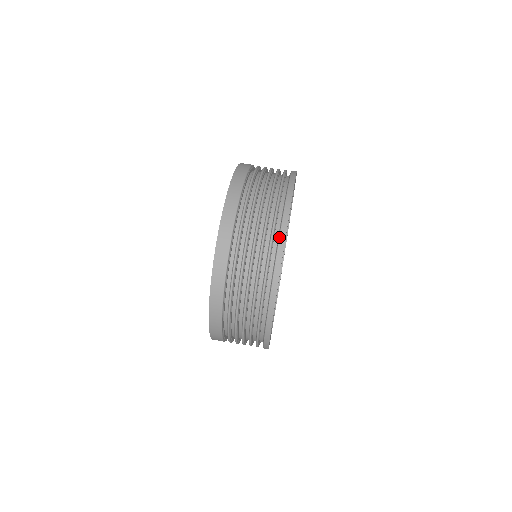
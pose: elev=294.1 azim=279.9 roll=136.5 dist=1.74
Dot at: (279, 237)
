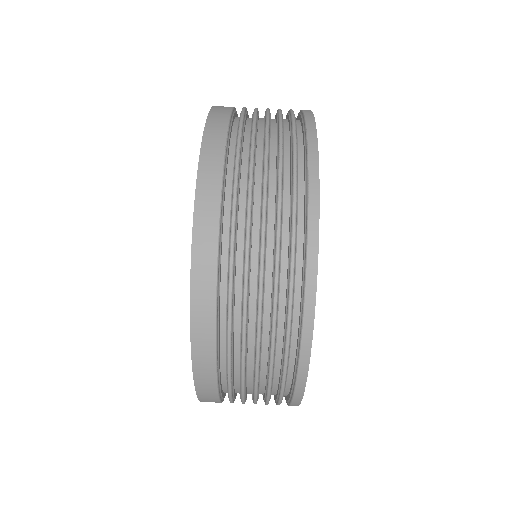
Dot at: (291, 401)
